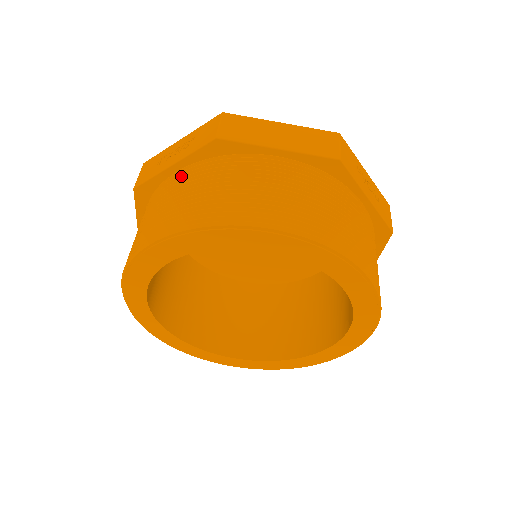
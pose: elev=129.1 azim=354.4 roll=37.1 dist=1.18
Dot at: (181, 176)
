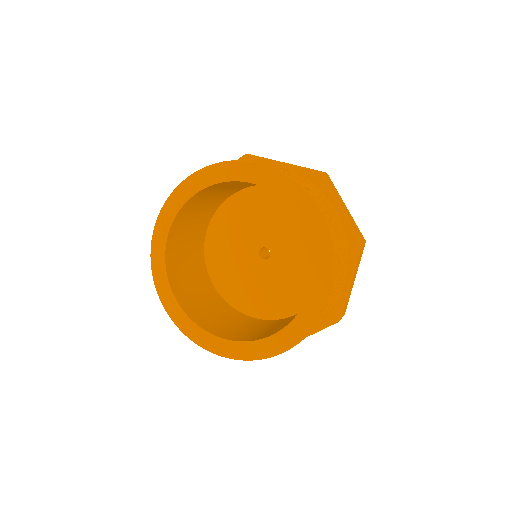
Dot at: occluded
